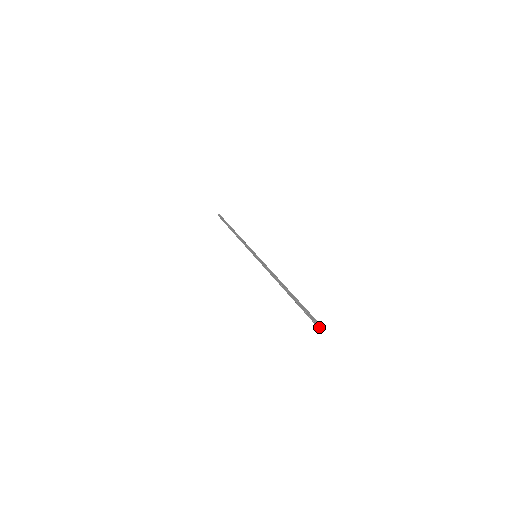
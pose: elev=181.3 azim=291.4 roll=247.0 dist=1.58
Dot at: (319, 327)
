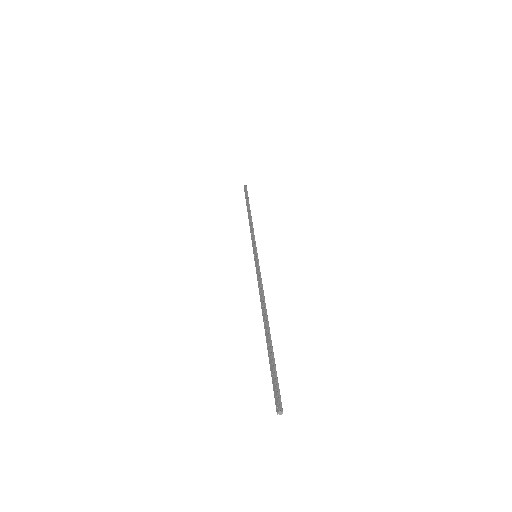
Dot at: (278, 411)
